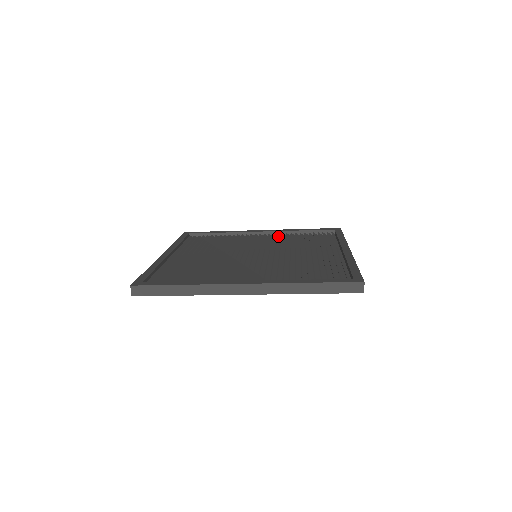
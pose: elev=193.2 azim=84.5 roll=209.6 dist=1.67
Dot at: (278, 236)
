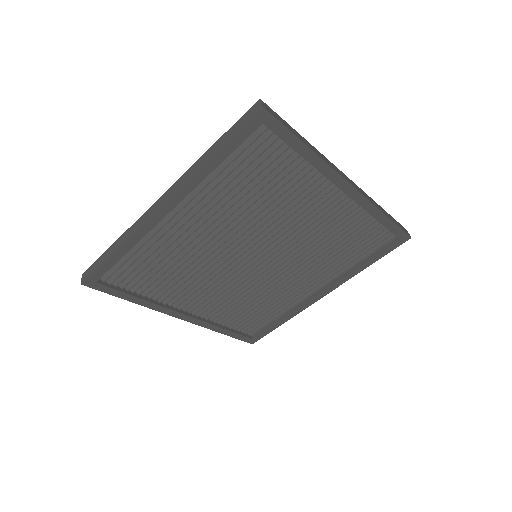
Dot at: (211, 309)
